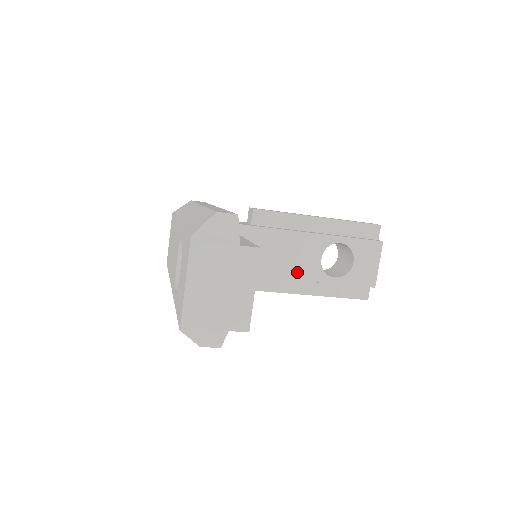
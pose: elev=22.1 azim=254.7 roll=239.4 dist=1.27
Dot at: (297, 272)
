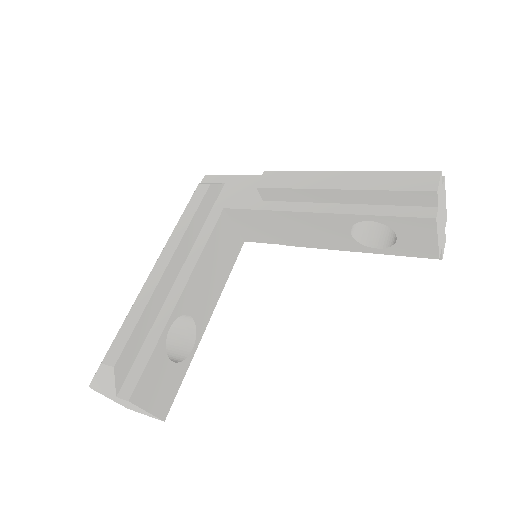
Dot at: (328, 243)
